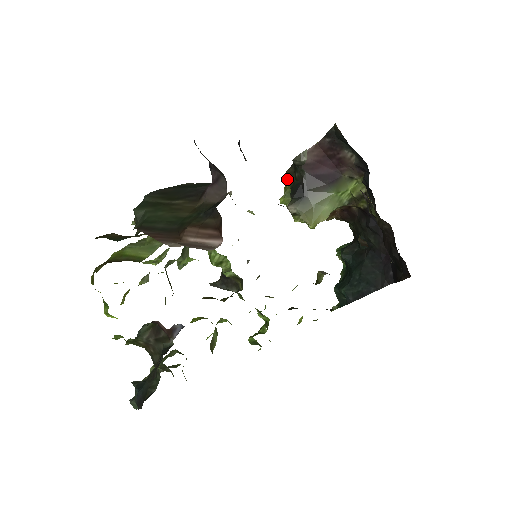
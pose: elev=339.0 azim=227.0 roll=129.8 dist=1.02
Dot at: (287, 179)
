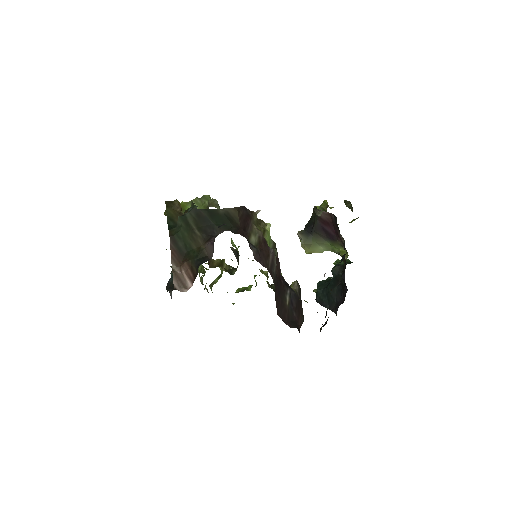
Dot at: occluded
